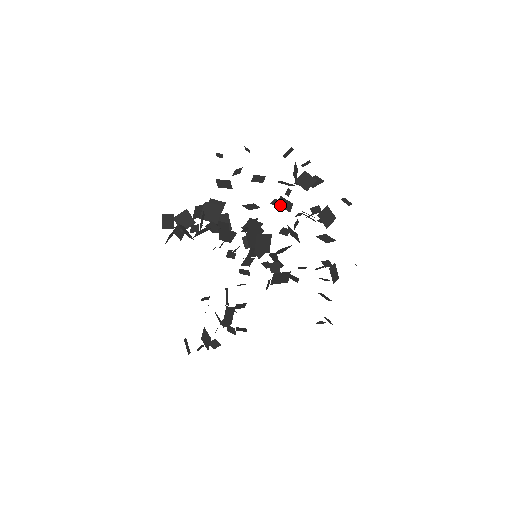
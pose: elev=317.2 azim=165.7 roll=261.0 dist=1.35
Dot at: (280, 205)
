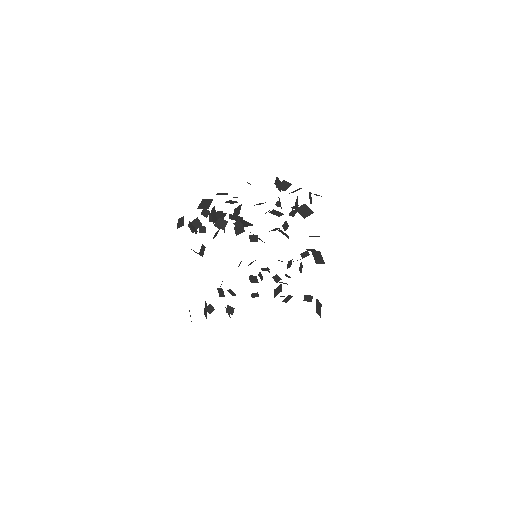
Dot at: (271, 213)
